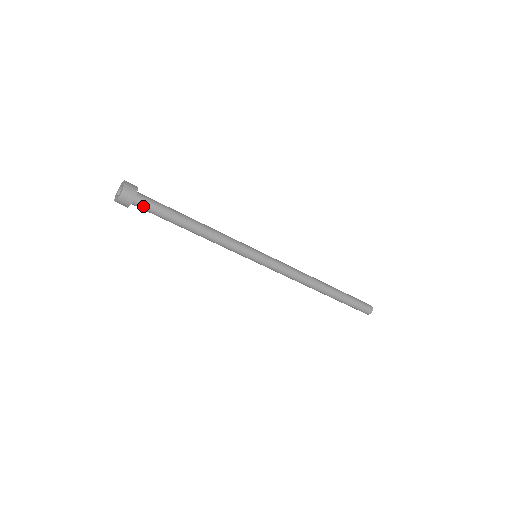
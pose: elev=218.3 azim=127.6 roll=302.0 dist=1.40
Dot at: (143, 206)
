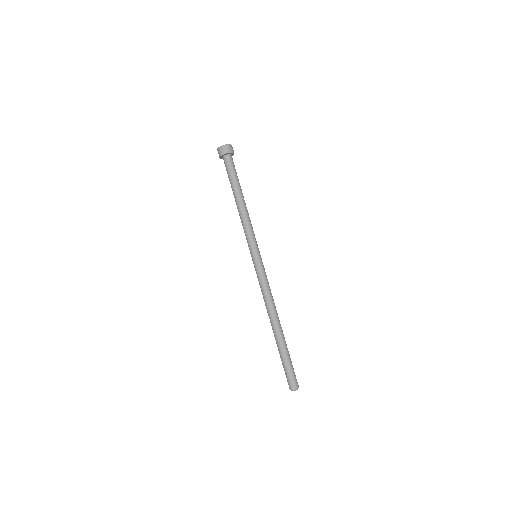
Dot at: (231, 162)
